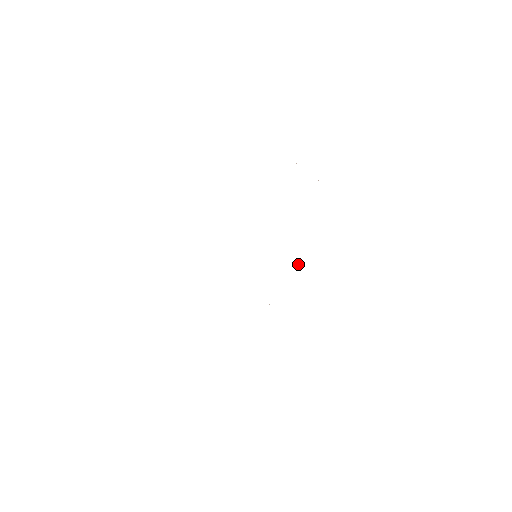
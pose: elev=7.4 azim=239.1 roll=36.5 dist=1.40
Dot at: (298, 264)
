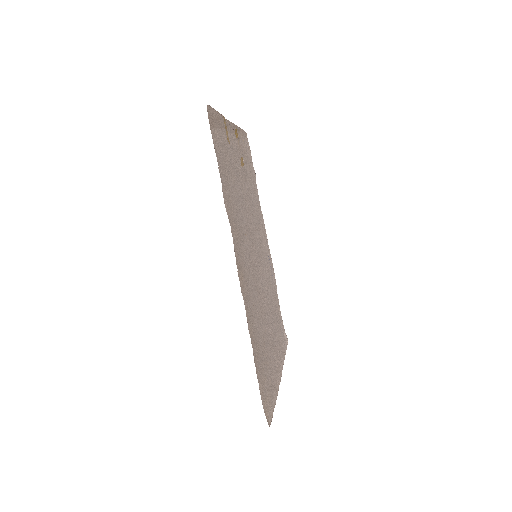
Dot at: (235, 211)
